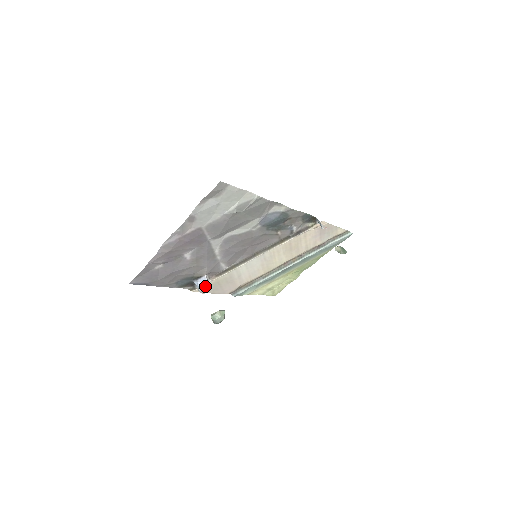
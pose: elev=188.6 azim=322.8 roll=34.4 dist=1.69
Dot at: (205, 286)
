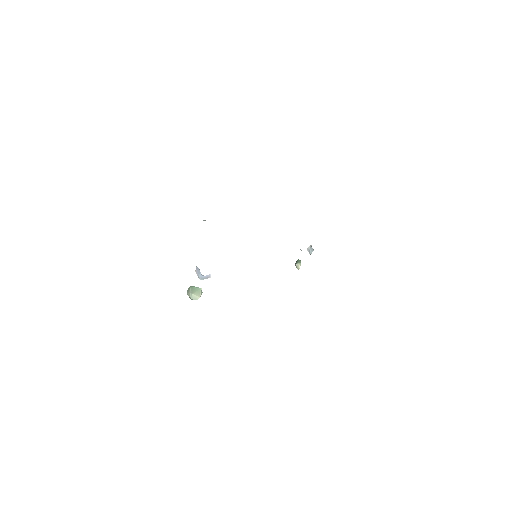
Dot at: (206, 278)
